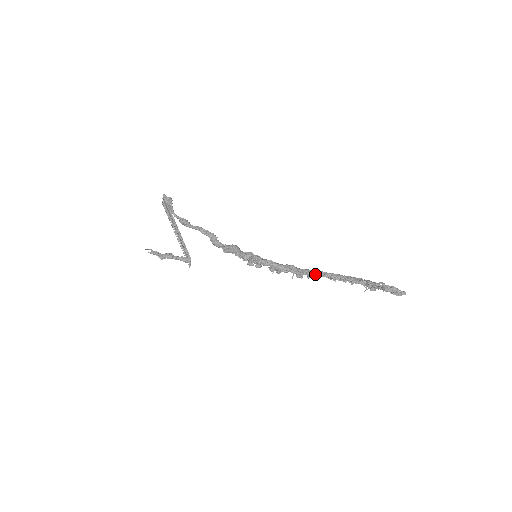
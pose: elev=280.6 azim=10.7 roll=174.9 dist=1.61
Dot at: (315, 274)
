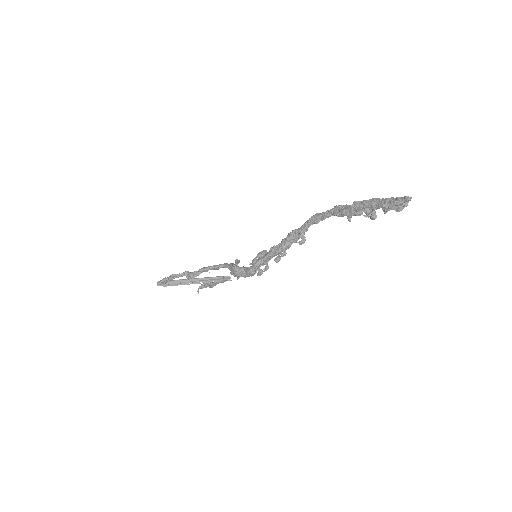
Dot at: (312, 222)
